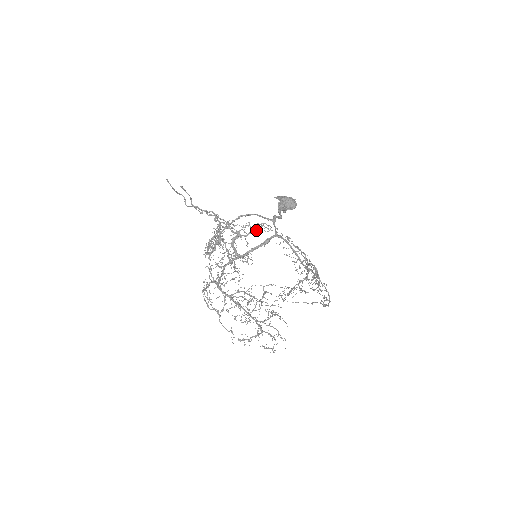
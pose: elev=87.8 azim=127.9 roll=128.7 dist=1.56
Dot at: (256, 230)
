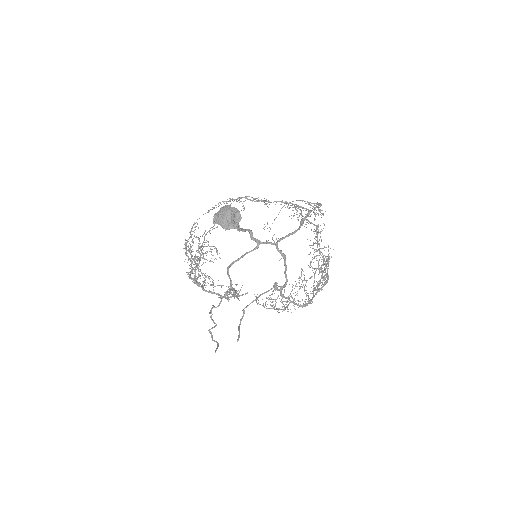
Dot at: occluded
